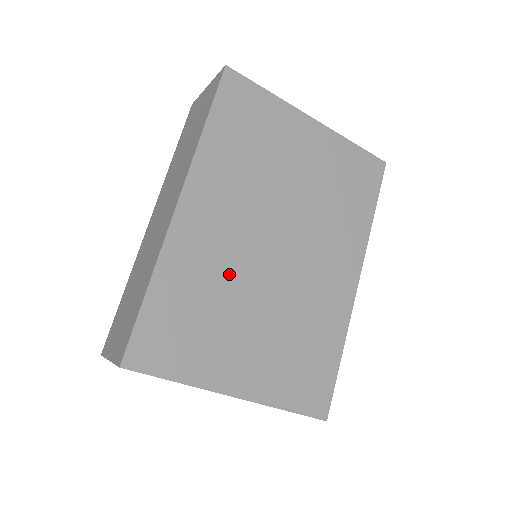
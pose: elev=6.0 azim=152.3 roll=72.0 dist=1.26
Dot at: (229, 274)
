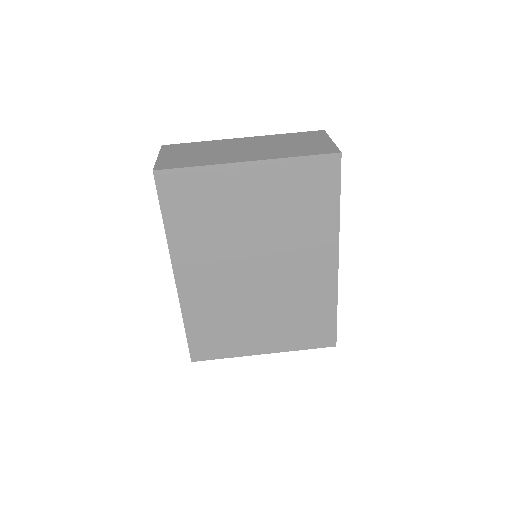
Dot at: (230, 300)
